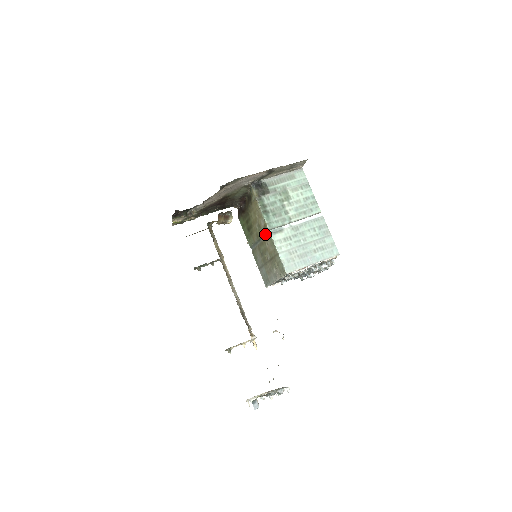
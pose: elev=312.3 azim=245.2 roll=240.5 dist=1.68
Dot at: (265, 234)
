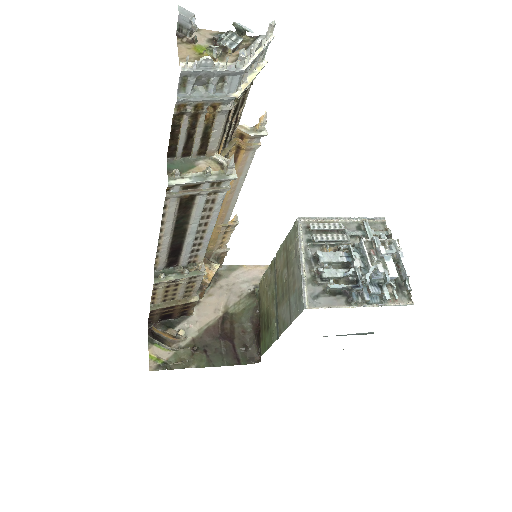
Dot at: (275, 272)
